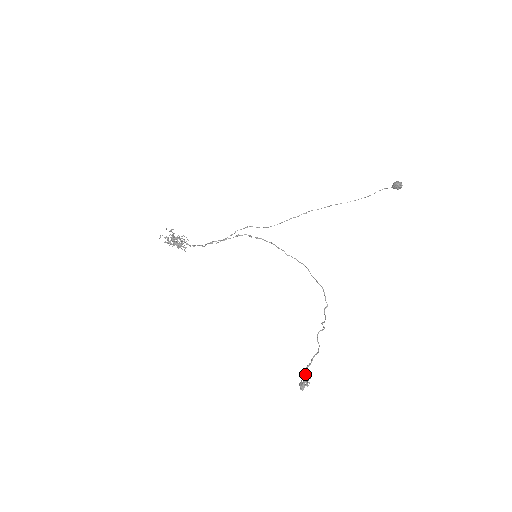
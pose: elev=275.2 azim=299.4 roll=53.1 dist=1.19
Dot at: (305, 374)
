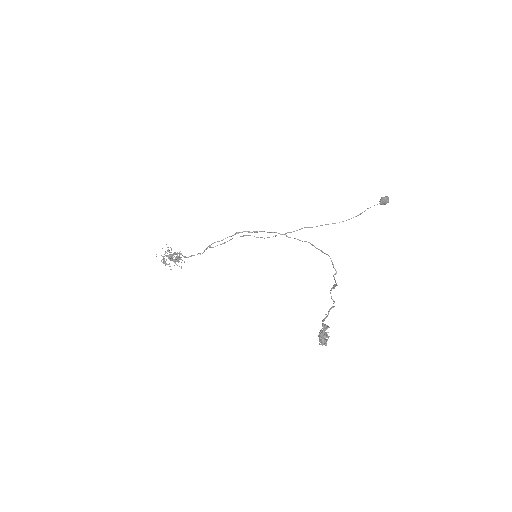
Dot at: (323, 324)
